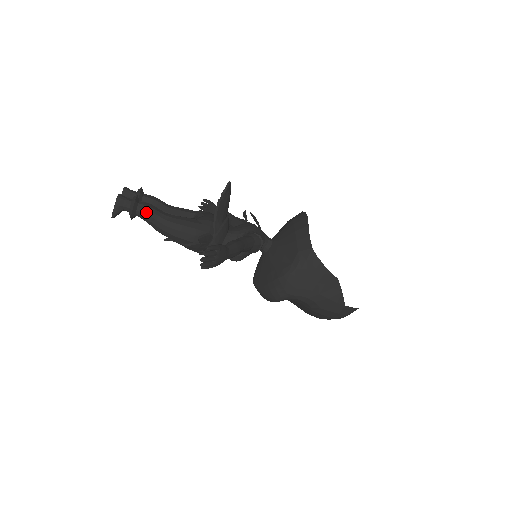
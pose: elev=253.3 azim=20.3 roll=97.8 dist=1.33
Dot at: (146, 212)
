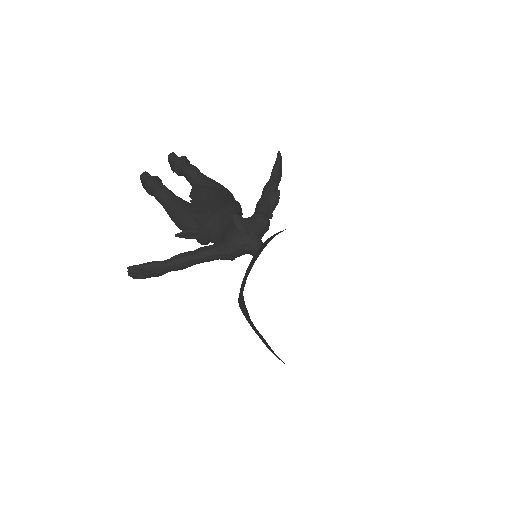
Dot at: (154, 195)
